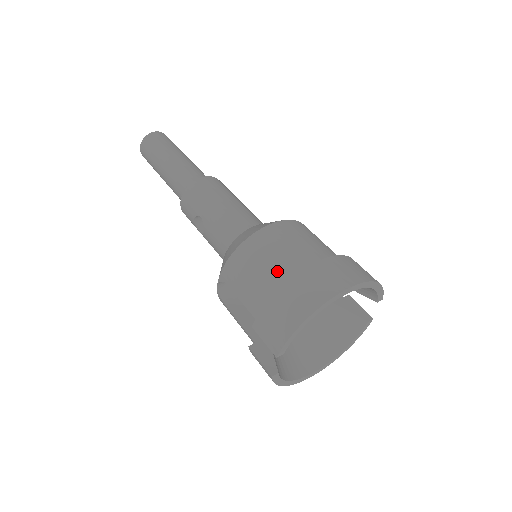
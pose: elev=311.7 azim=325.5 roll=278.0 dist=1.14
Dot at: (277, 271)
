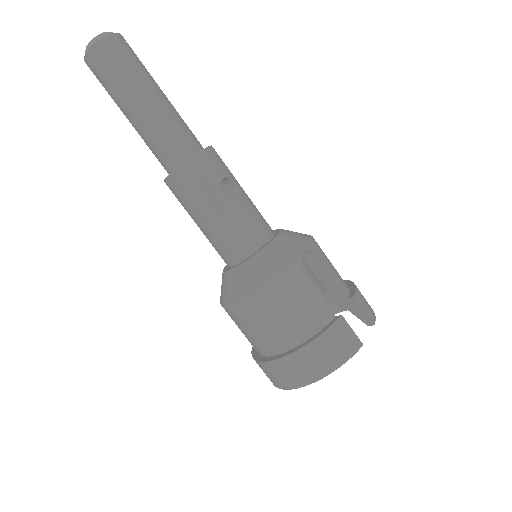
Dot at: (249, 341)
